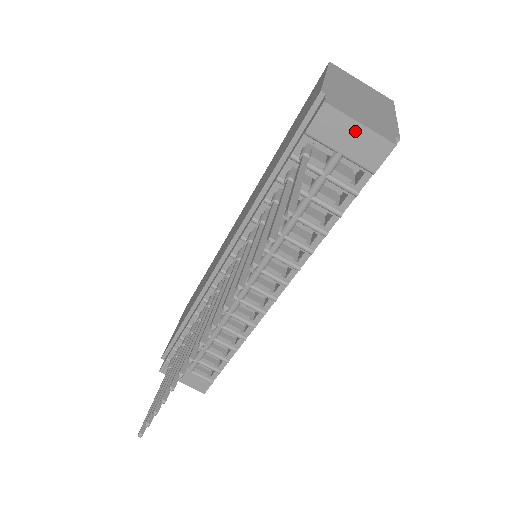
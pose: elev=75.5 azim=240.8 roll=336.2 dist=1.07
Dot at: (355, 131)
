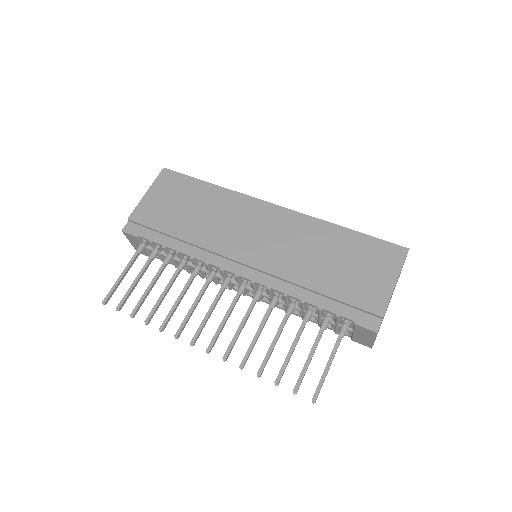
Dot at: (369, 339)
